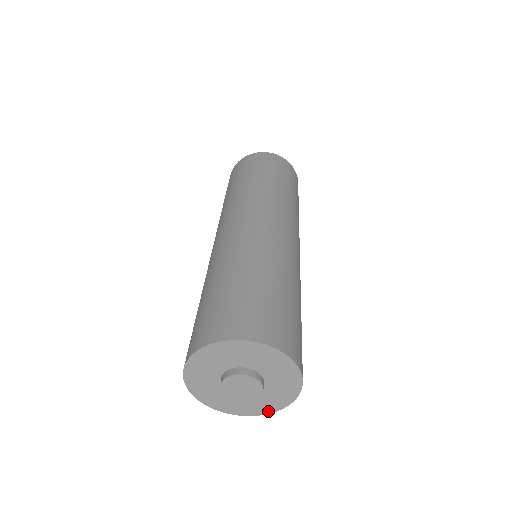
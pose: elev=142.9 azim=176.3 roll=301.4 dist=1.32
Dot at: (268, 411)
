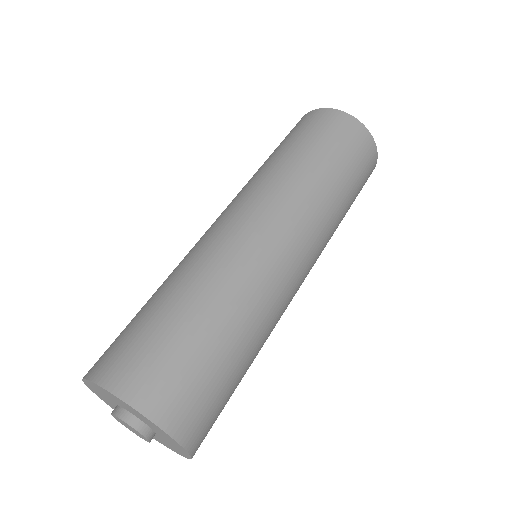
Dot at: (186, 456)
